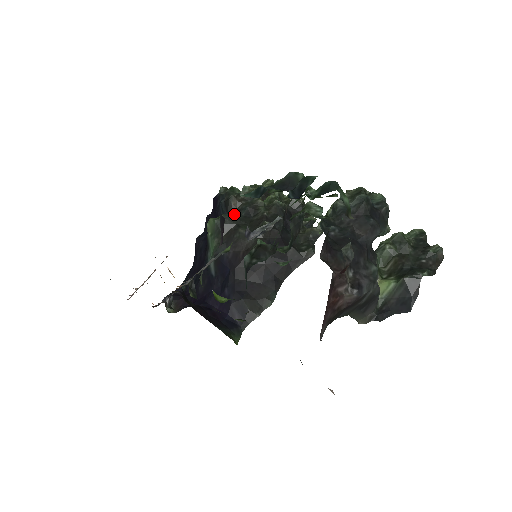
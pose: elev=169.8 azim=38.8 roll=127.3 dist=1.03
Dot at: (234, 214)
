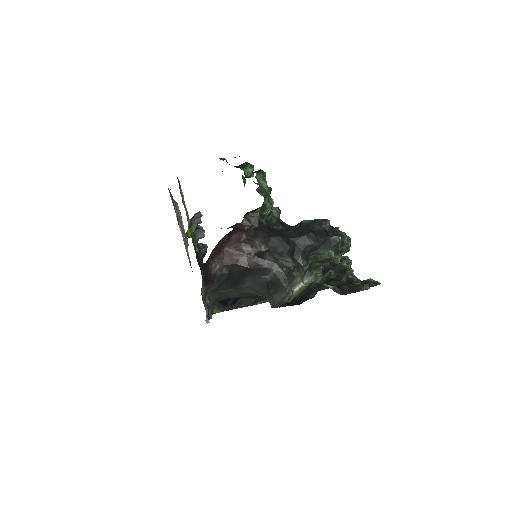
Dot at: occluded
